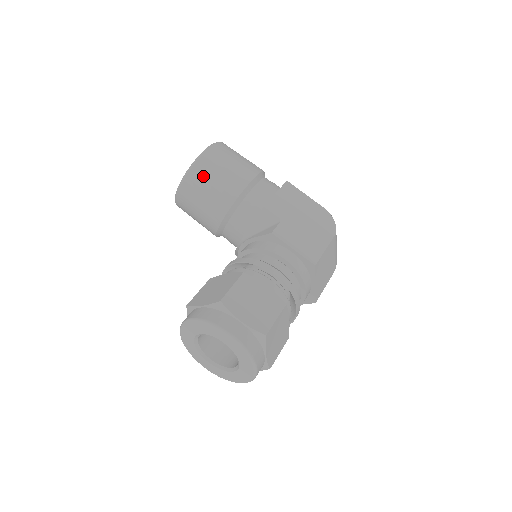
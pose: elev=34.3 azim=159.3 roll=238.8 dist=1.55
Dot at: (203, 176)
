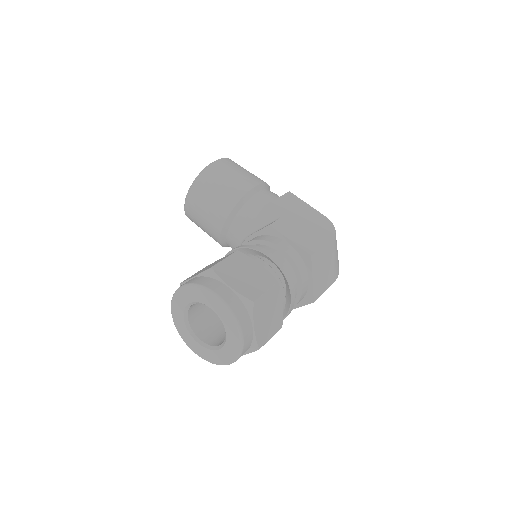
Dot at: (210, 181)
